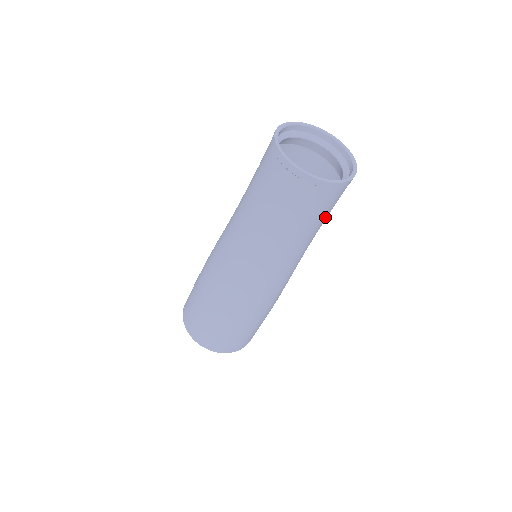
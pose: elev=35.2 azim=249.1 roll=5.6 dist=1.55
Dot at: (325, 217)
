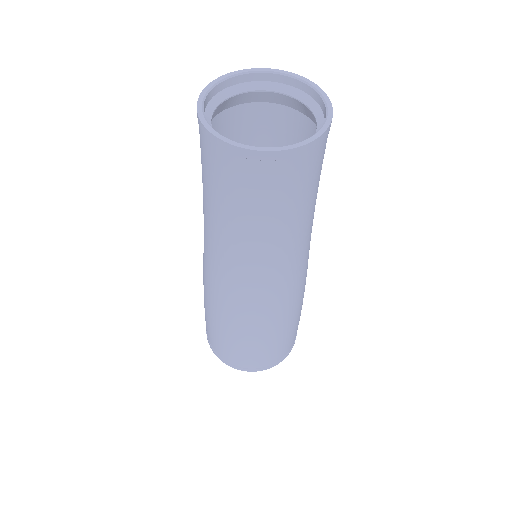
Dot at: (307, 197)
